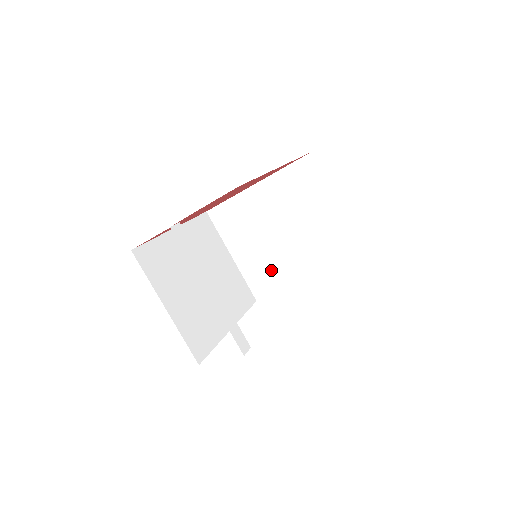
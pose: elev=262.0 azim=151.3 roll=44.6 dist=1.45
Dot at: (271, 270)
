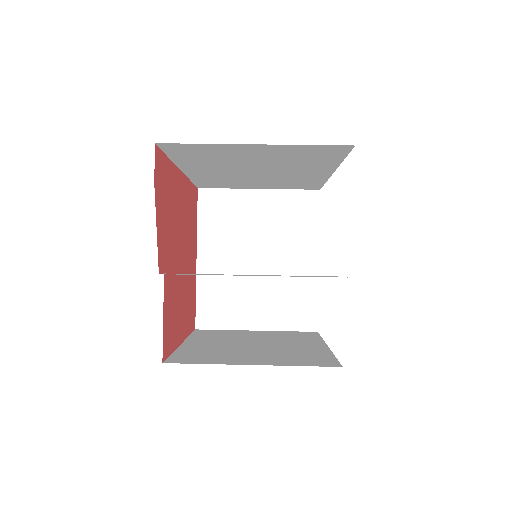
Dot at: (291, 293)
